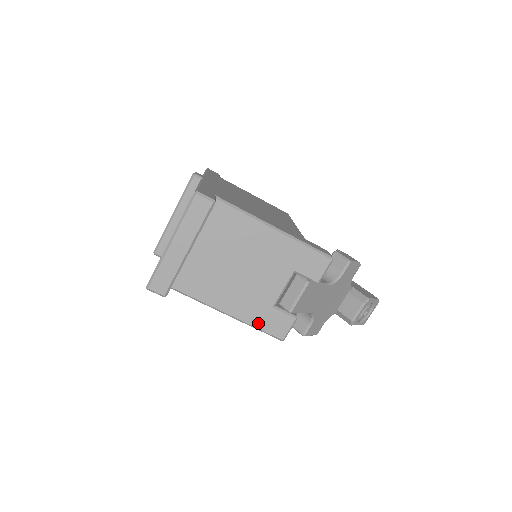
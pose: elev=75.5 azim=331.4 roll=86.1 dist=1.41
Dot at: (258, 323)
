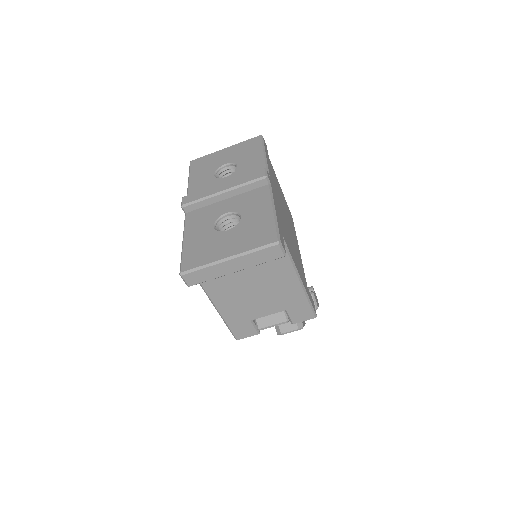
Dot at: (231, 323)
